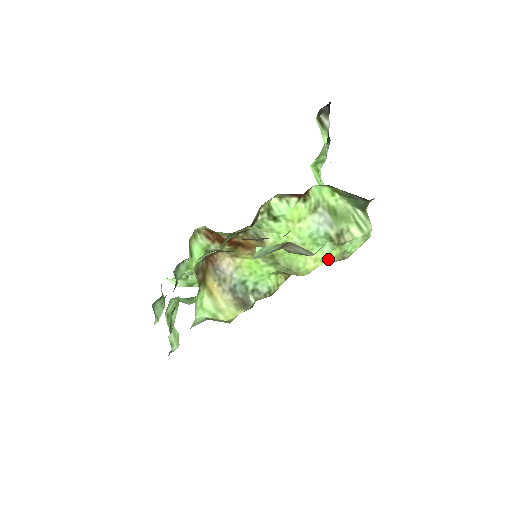
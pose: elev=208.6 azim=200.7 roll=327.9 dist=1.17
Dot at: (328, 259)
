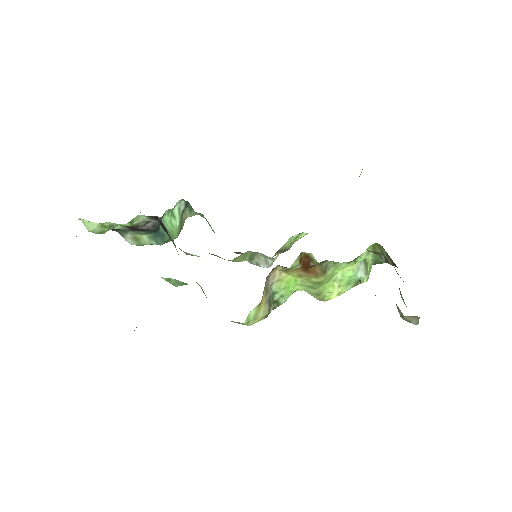
Dot at: (342, 293)
